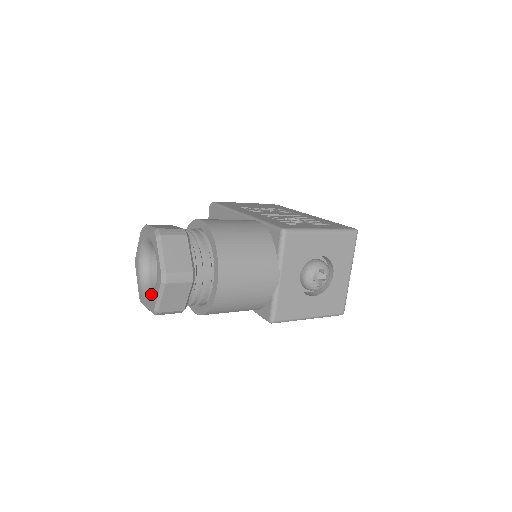
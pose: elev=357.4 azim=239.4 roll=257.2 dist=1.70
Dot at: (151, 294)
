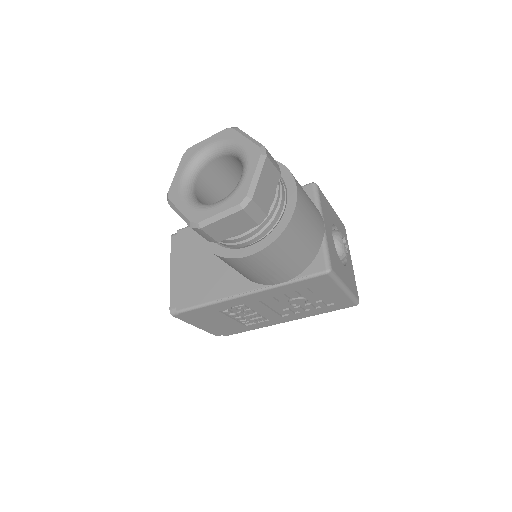
Dot at: occluded
